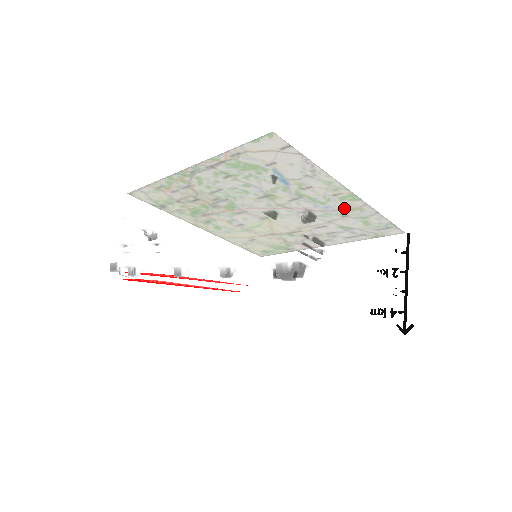
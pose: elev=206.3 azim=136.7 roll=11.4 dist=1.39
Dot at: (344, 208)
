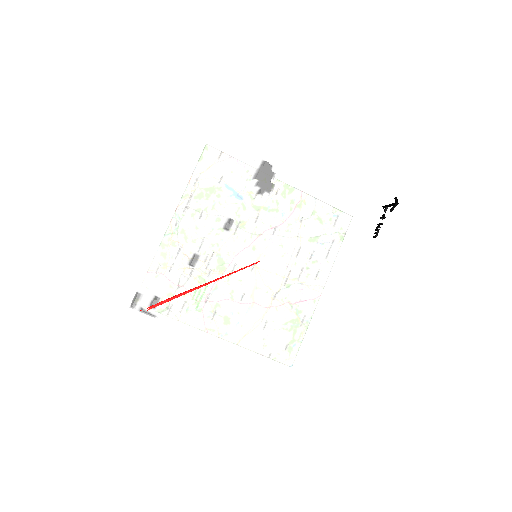
Dot at: occluded
